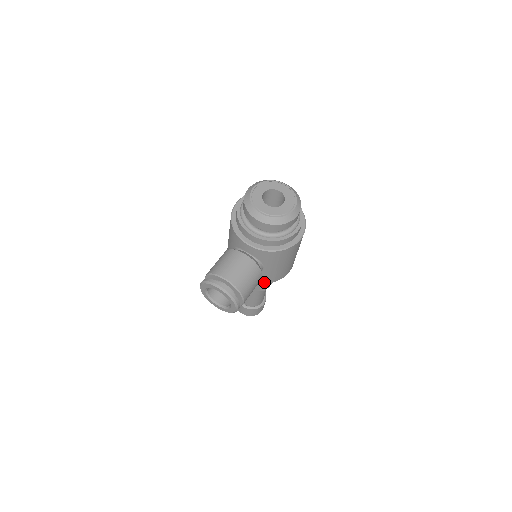
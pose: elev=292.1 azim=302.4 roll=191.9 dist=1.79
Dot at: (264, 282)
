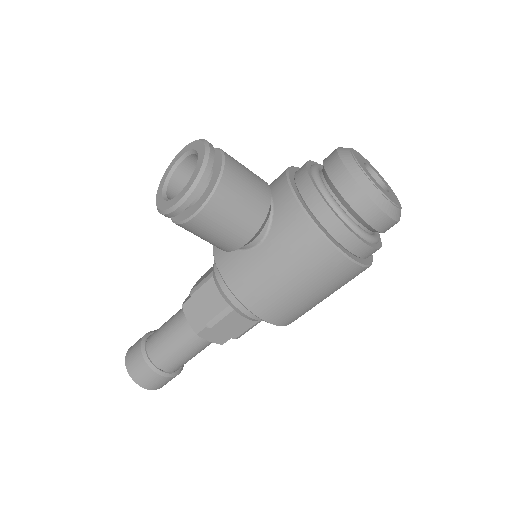
Dot at: (229, 280)
